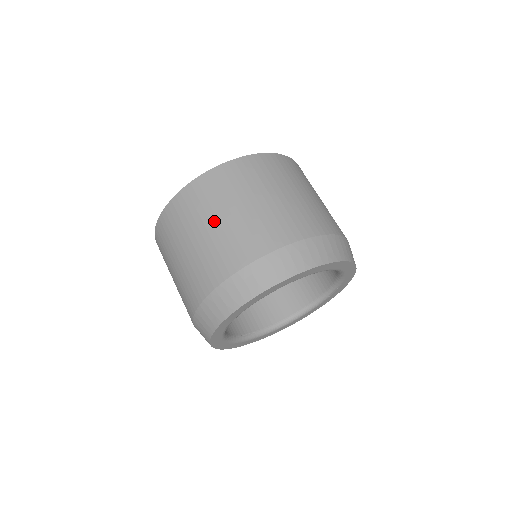
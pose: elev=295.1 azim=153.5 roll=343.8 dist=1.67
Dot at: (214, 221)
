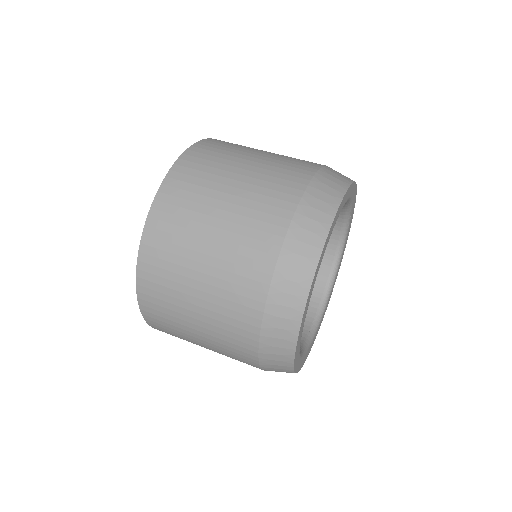
Dot at: (196, 276)
